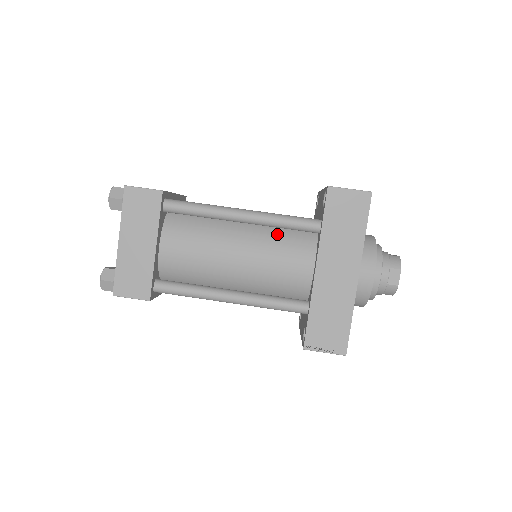
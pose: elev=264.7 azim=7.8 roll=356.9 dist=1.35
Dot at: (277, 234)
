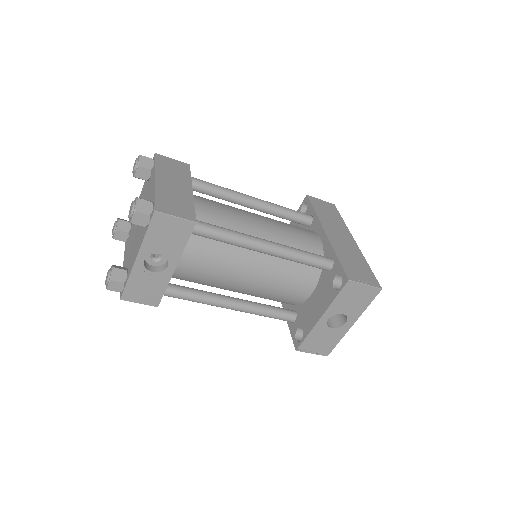
Dot at: occluded
